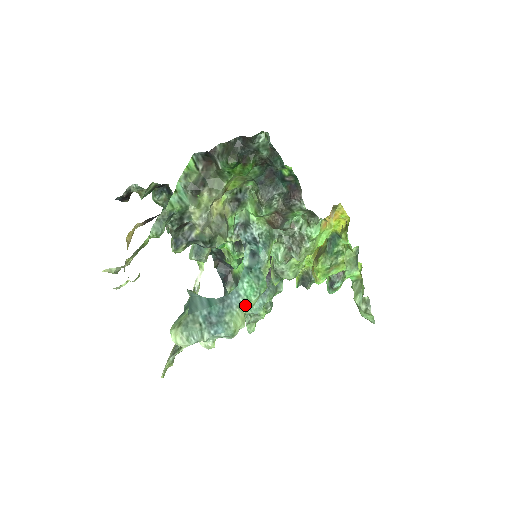
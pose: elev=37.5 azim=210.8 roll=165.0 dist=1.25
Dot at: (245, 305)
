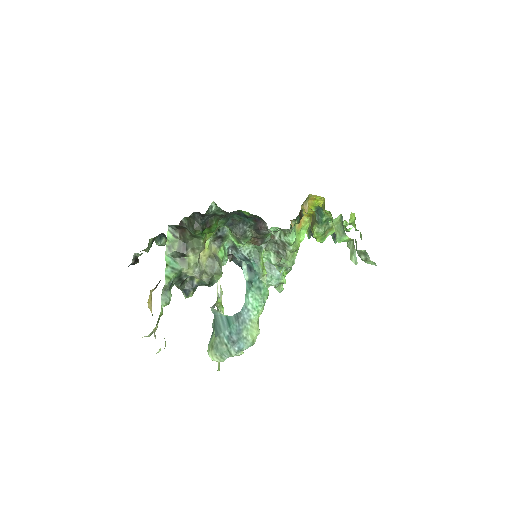
Dot at: (255, 317)
